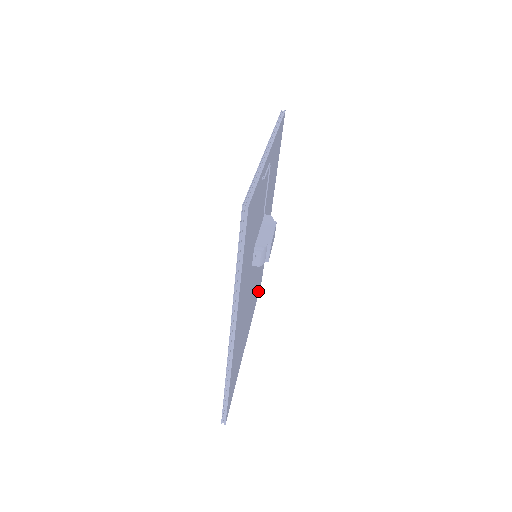
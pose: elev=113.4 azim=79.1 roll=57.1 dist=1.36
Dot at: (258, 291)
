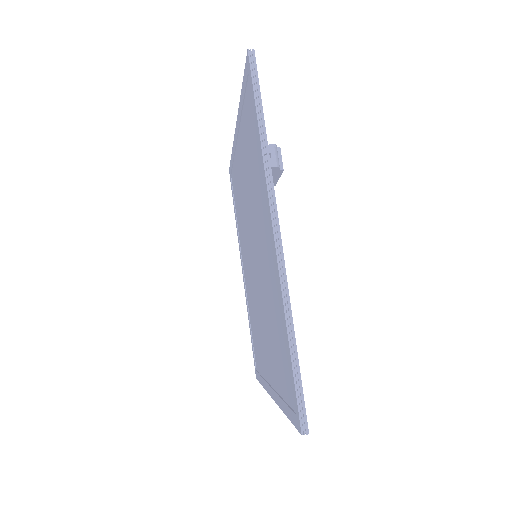
Dot at: occluded
